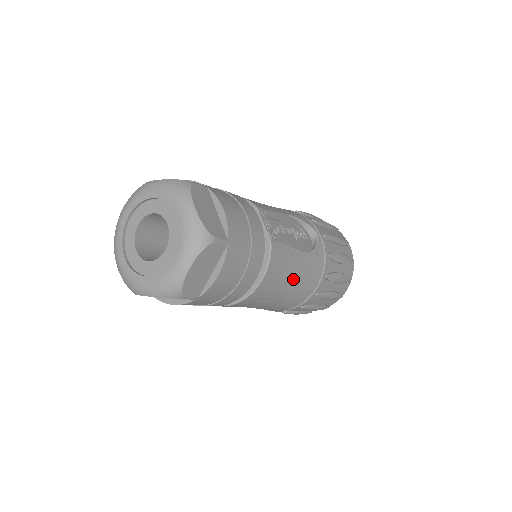
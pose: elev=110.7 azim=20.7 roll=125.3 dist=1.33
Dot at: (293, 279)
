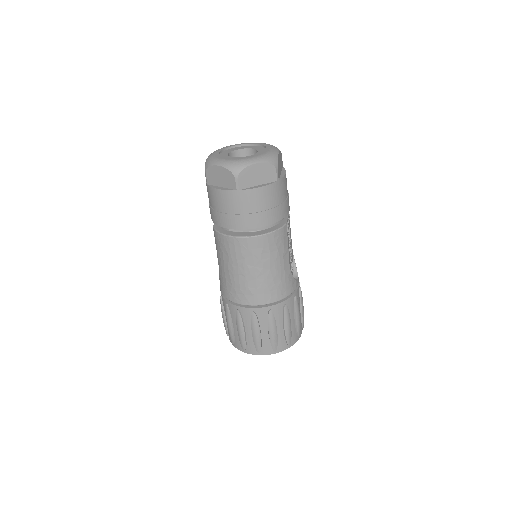
Dot at: (274, 268)
